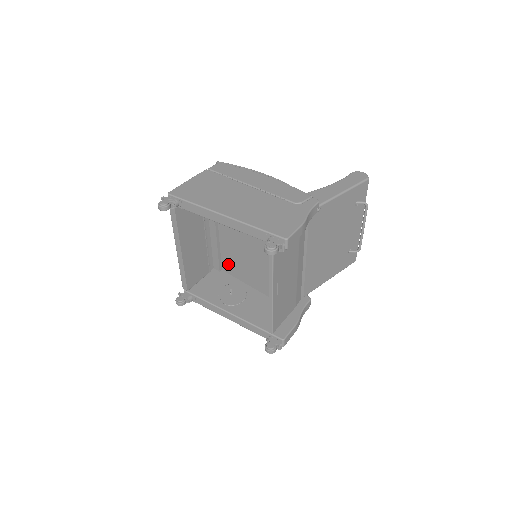
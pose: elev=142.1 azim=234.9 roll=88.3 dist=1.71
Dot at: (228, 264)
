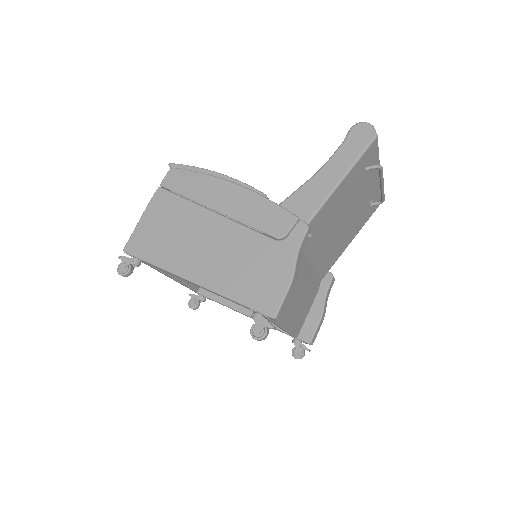
Dot at: occluded
